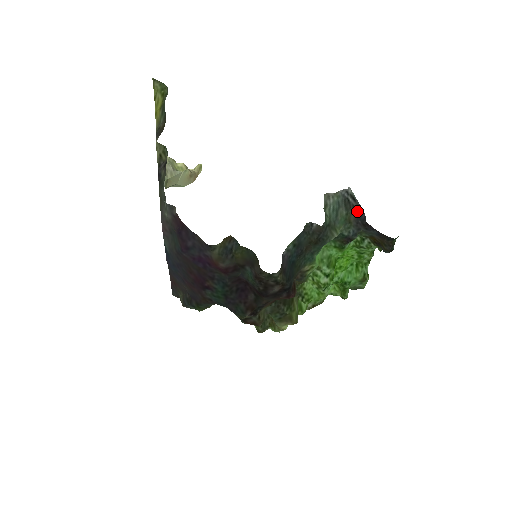
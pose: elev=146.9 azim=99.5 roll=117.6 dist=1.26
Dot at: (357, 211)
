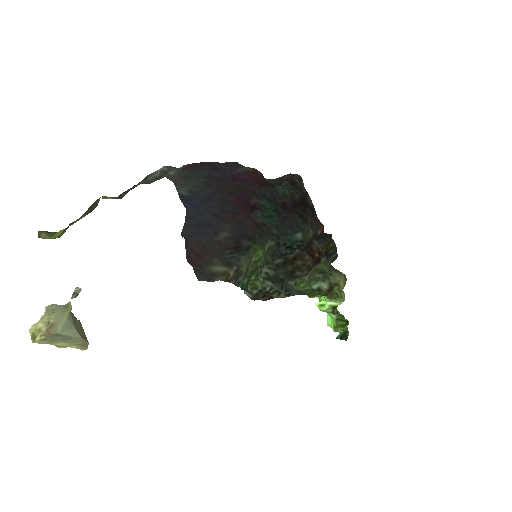
Dot at: occluded
